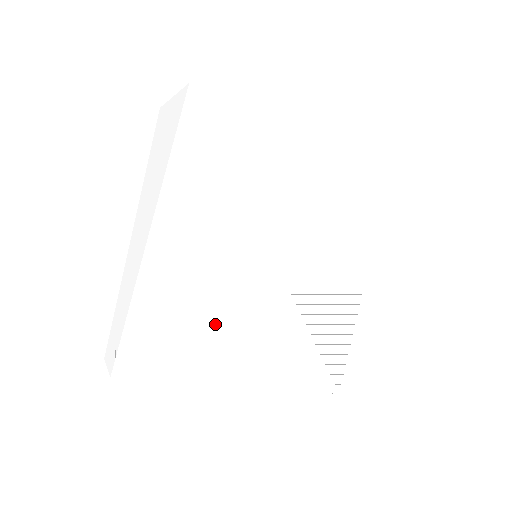
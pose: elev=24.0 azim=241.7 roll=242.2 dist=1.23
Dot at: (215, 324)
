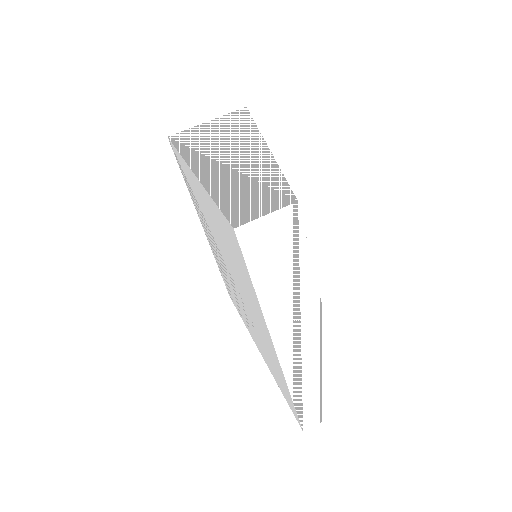
Dot at: occluded
